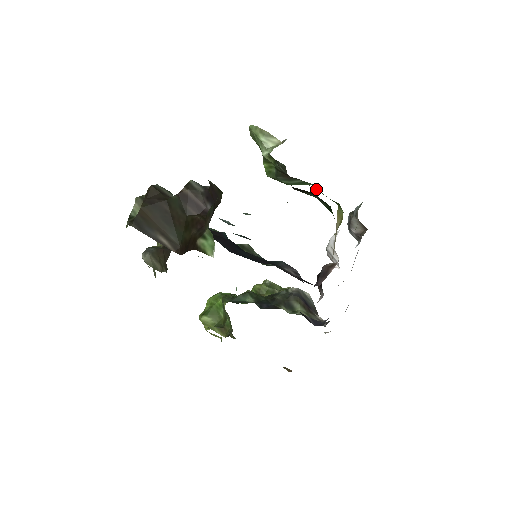
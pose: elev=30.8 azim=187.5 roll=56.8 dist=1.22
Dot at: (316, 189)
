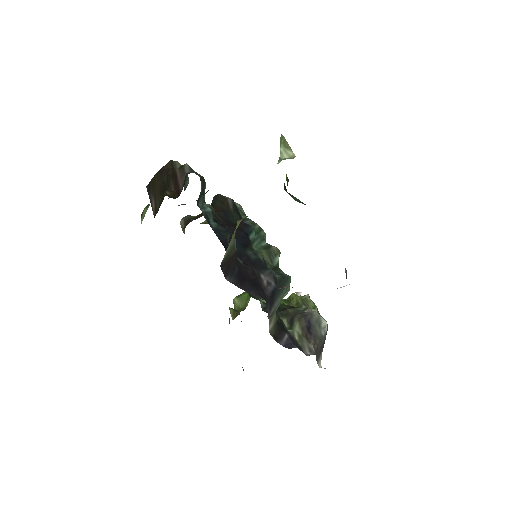
Dot at: occluded
